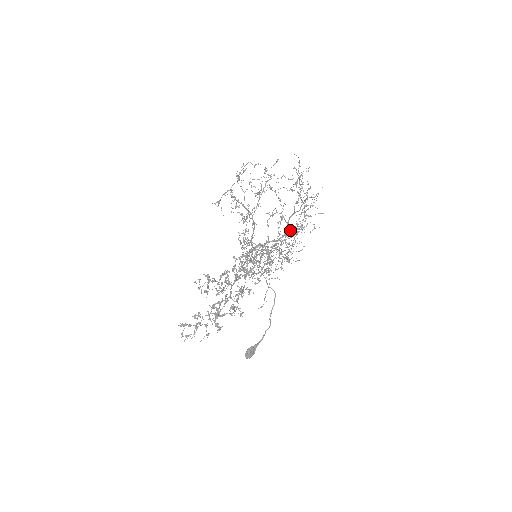
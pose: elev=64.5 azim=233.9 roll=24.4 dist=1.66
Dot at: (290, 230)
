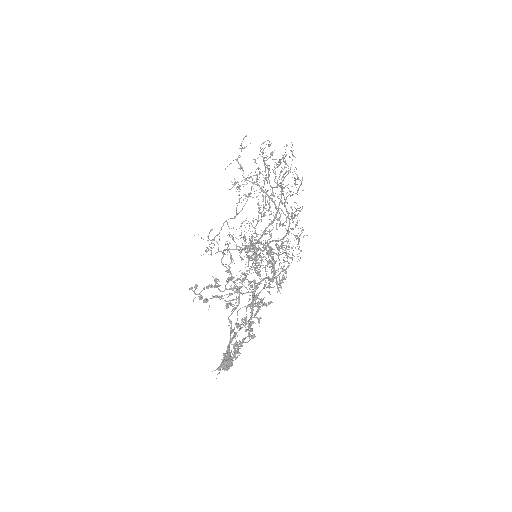
Dot at: (237, 213)
